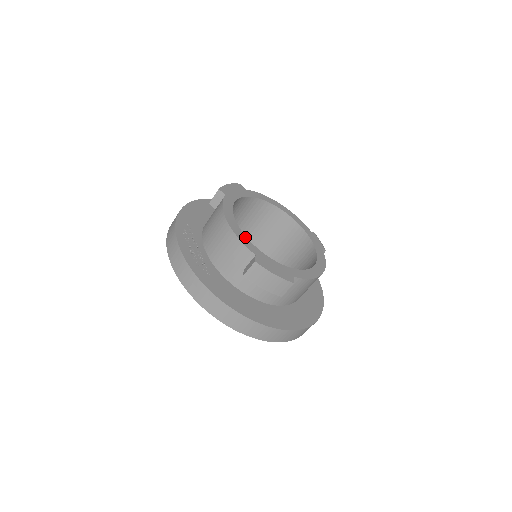
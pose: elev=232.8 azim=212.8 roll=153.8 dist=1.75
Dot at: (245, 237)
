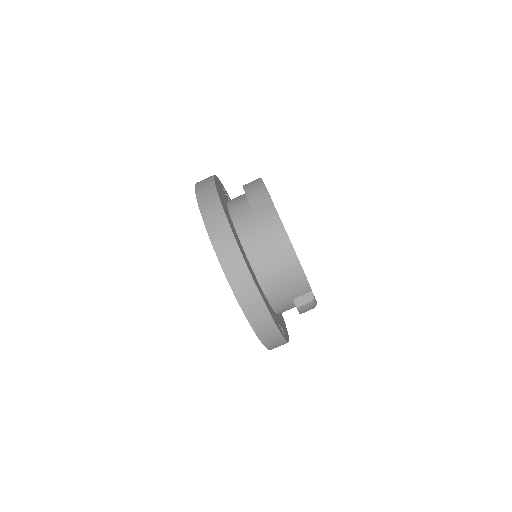
Dot at: occluded
